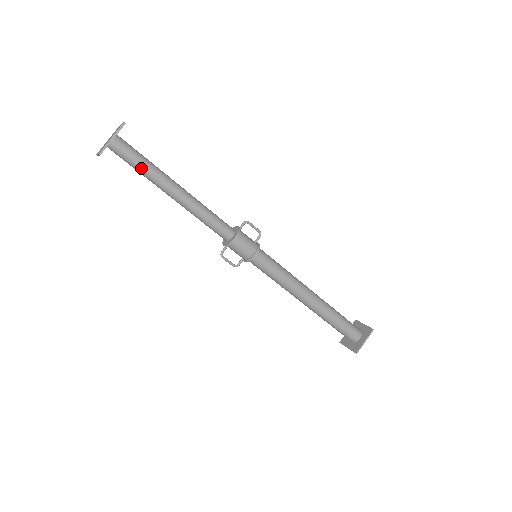
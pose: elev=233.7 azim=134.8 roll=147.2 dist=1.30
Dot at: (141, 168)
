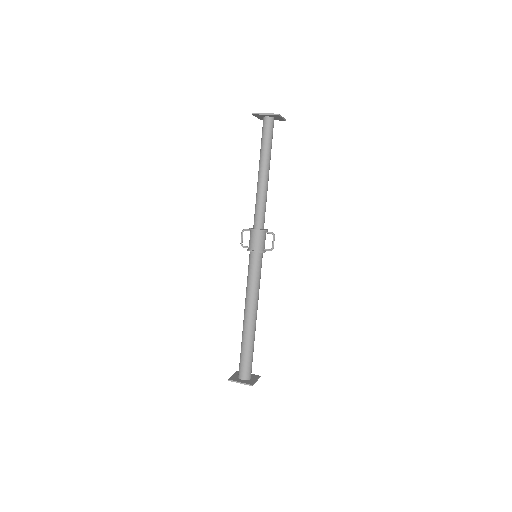
Dot at: (263, 143)
